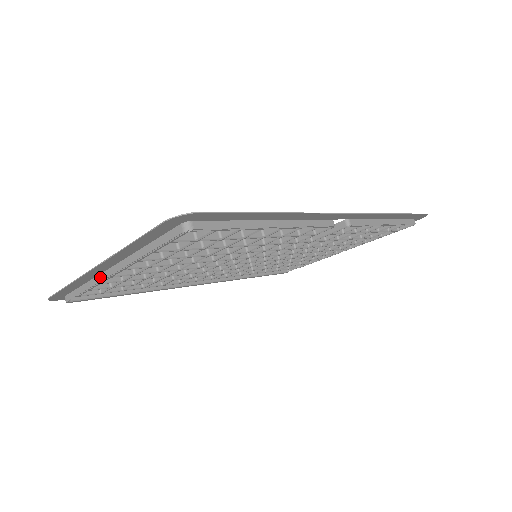
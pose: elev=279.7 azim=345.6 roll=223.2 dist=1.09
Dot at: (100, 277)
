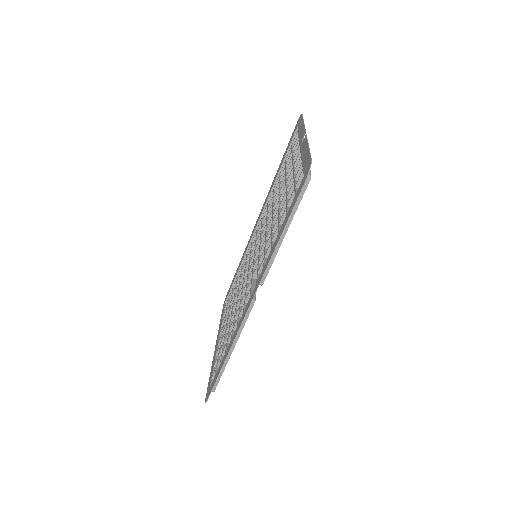
Dot at: occluded
